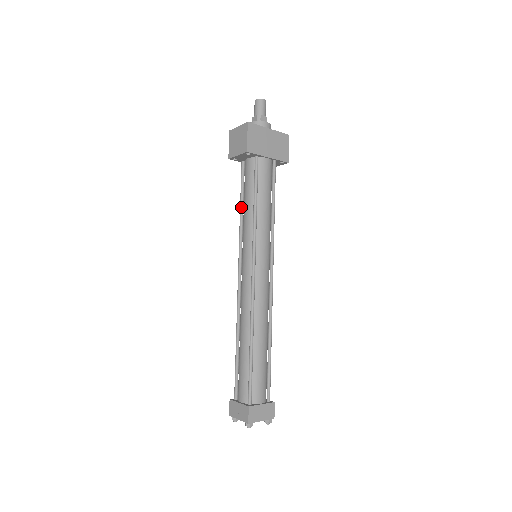
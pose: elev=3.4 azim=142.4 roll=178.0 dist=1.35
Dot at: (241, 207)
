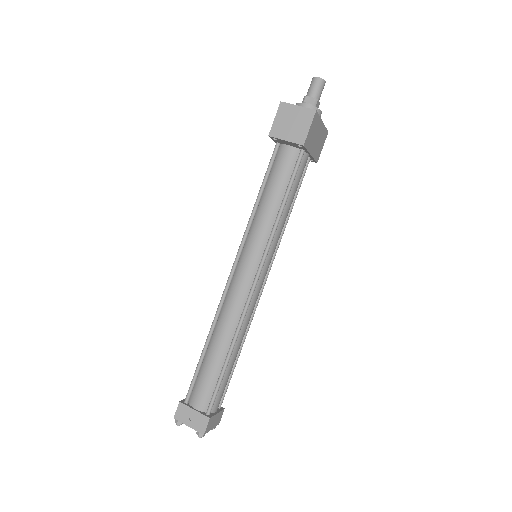
Dot at: (260, 196)
